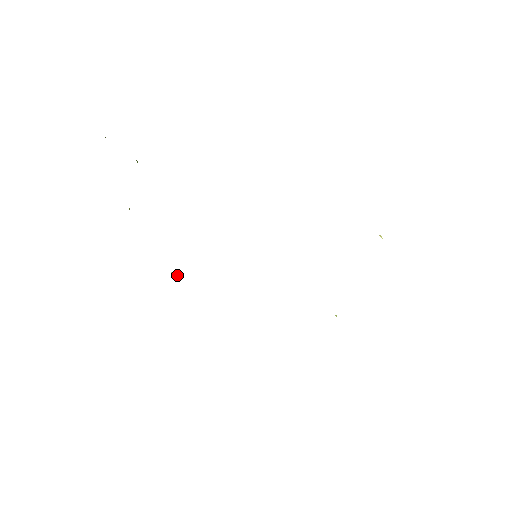
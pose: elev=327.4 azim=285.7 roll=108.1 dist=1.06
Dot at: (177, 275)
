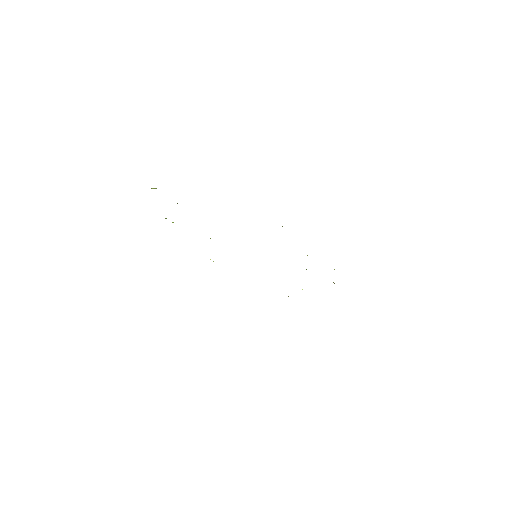
Dot at: occluded
